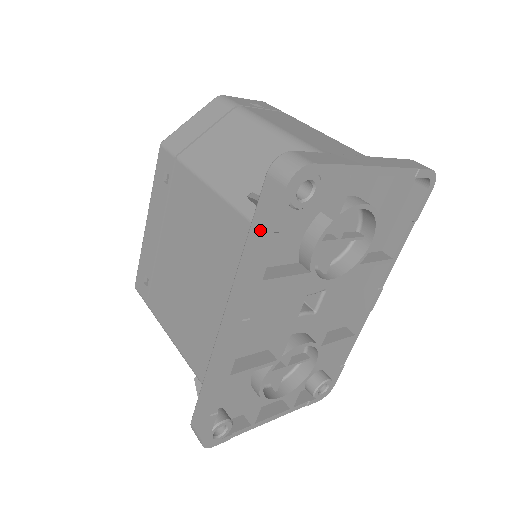
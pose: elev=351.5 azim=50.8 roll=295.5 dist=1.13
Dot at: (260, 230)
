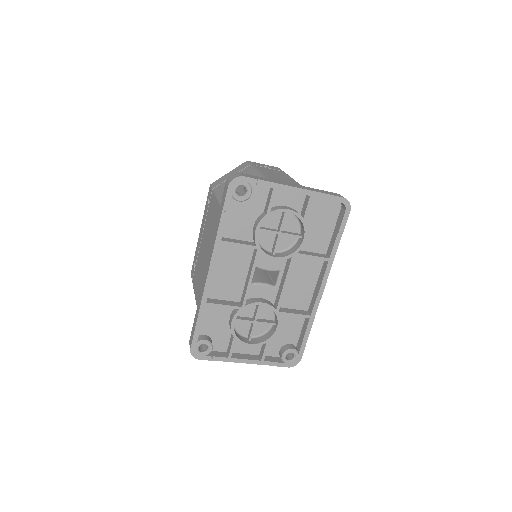
Dot at: (220, 211)
